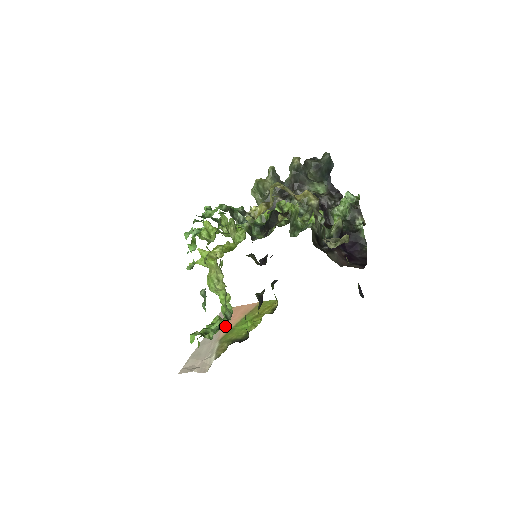
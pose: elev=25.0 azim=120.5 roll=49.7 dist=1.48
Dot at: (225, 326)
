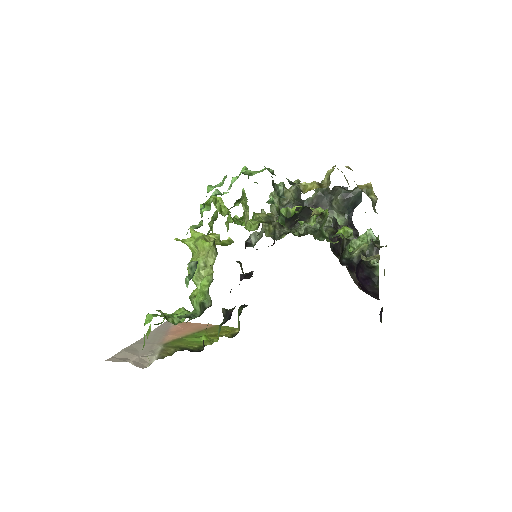
Dot at: (195, 317)
